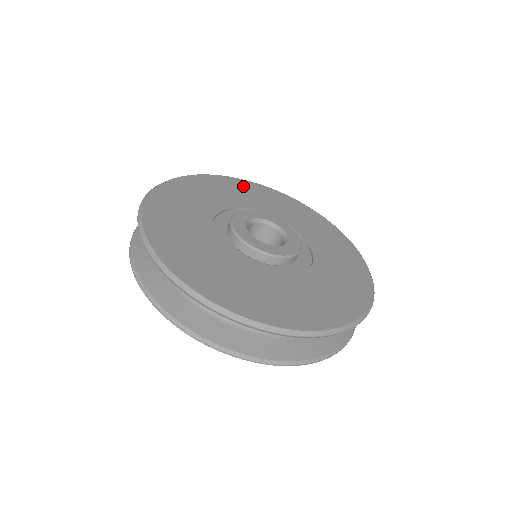
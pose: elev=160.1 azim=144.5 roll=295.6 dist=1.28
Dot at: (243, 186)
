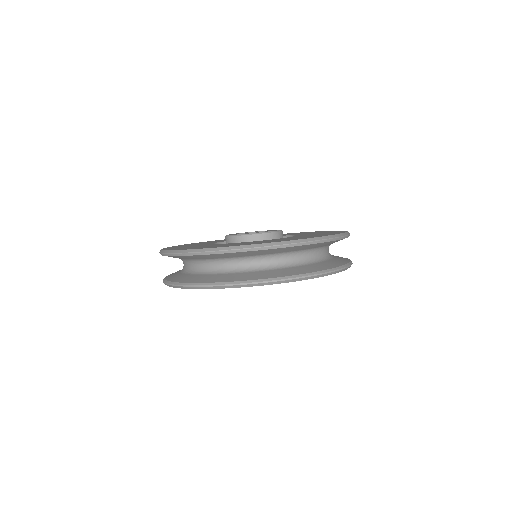
Dot at: occluded
